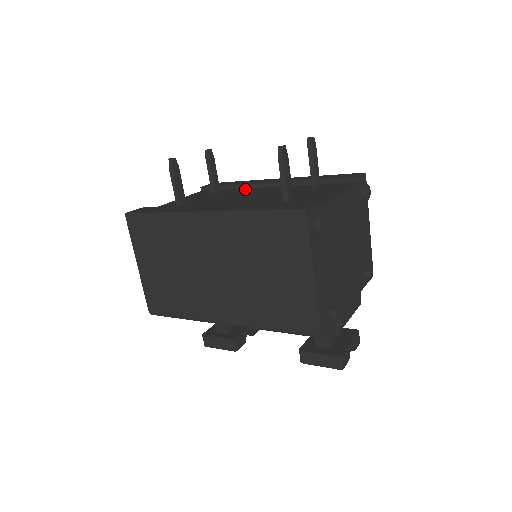
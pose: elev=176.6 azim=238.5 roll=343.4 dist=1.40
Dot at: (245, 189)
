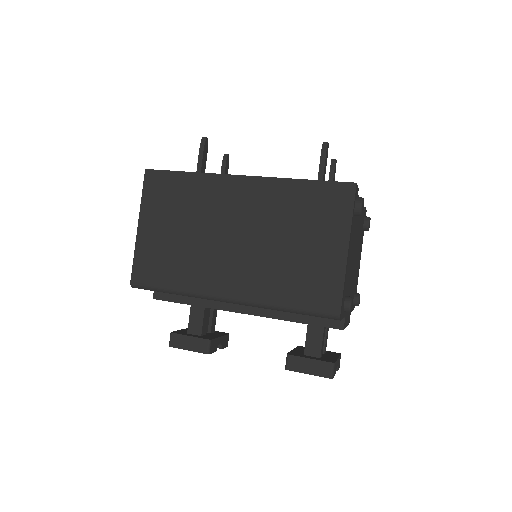
Dot at: occluded
